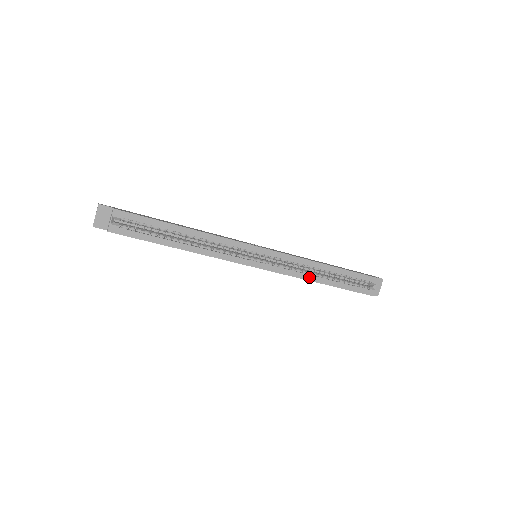
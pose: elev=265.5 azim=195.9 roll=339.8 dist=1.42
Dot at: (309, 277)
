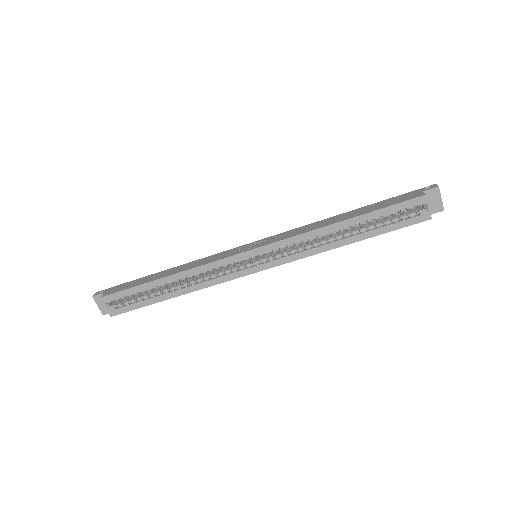
Dot at: (326, 247)
